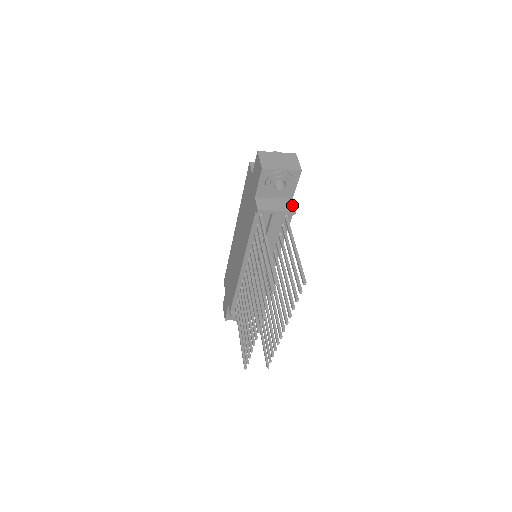
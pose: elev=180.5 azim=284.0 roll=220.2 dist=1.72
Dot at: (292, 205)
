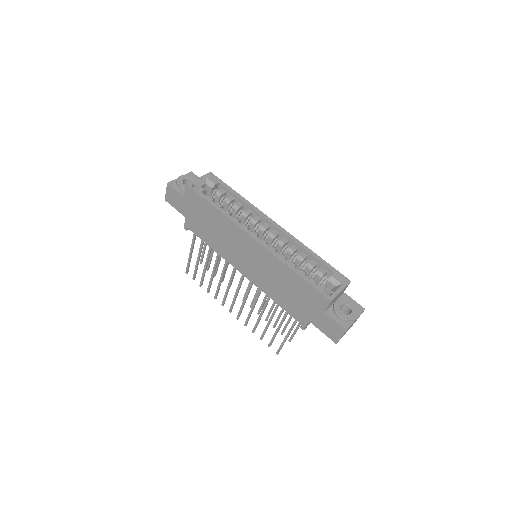
Dot at: occluded
